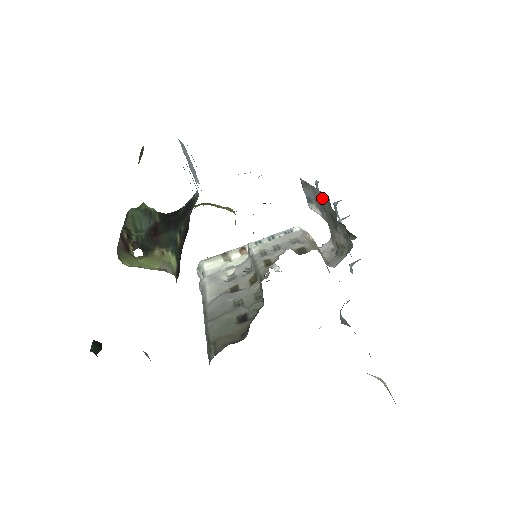
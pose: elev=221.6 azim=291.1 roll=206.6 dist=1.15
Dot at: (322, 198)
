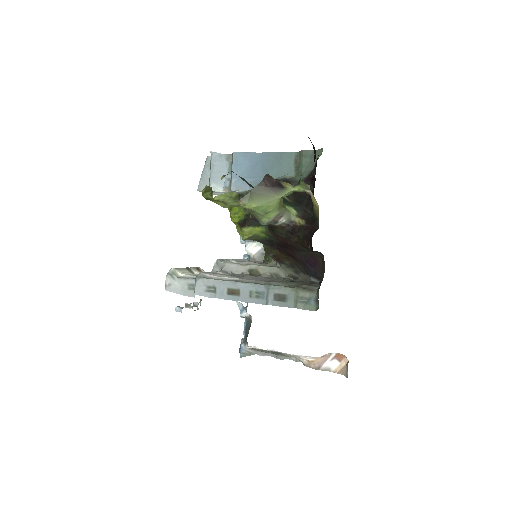
Dot at: occluded
